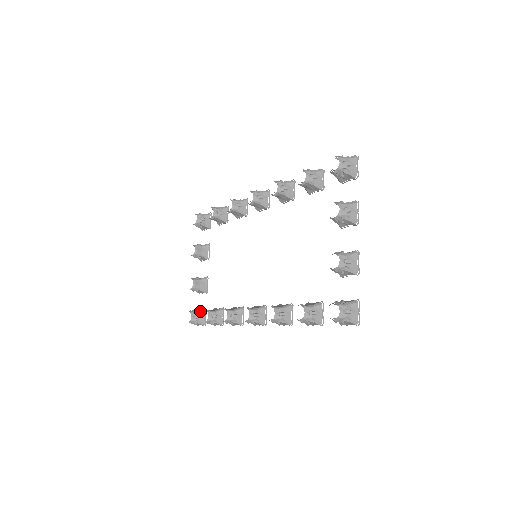
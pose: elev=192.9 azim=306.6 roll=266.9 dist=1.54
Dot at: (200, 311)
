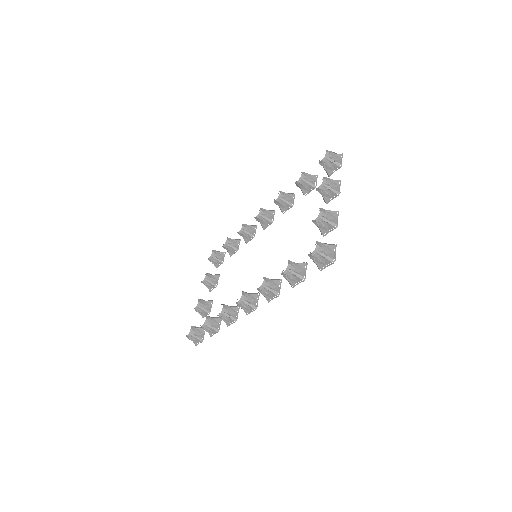
Dot at: (200, 327)
